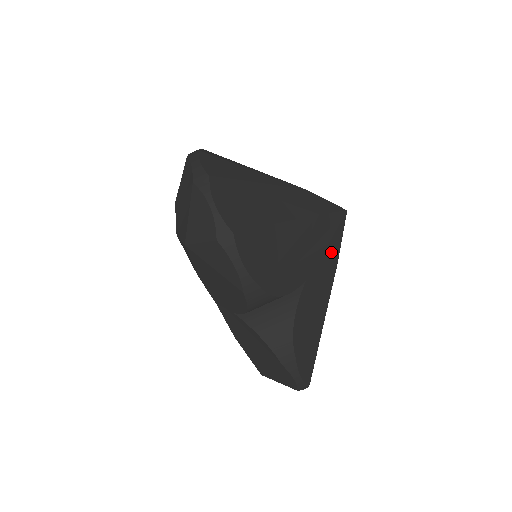
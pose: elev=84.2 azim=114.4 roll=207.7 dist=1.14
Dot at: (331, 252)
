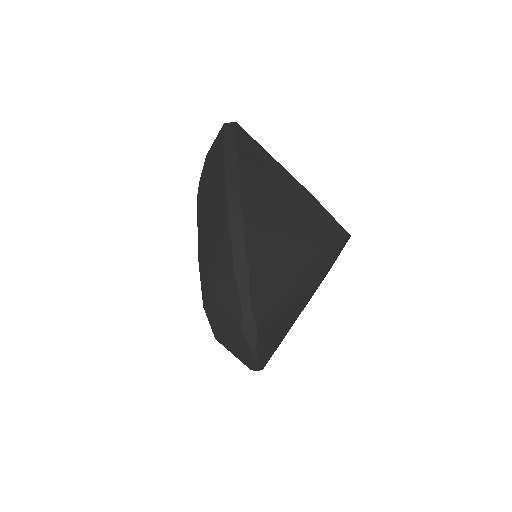
Dot at: occluded
